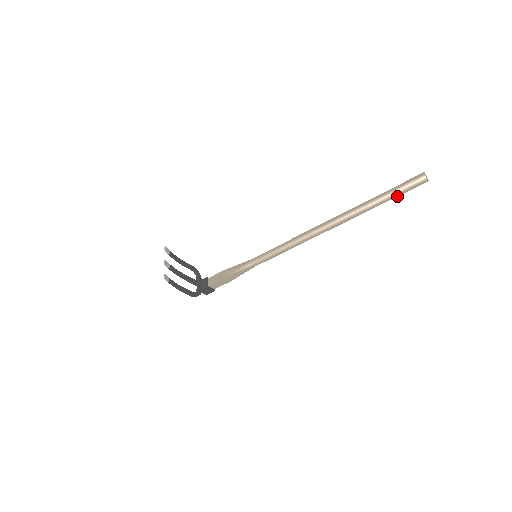
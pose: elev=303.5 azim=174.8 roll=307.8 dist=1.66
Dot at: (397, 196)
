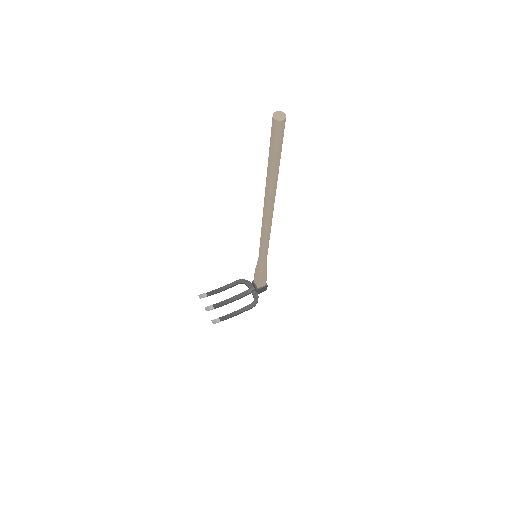
Dot at: (280, 149)
